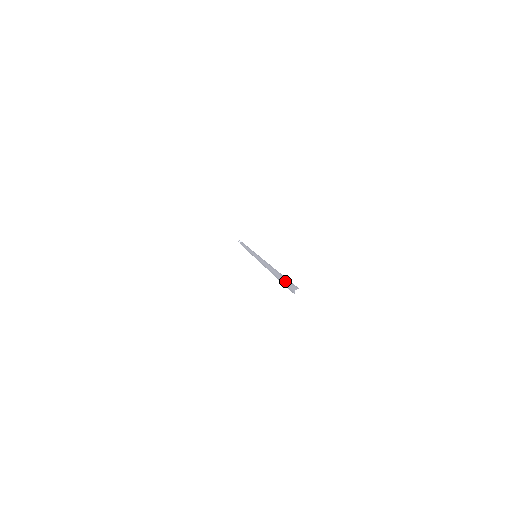
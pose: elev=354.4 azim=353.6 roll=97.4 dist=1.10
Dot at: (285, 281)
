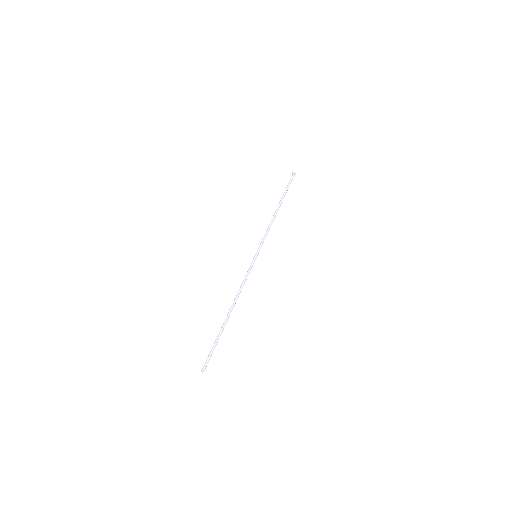
Dot at: (211, 350)
